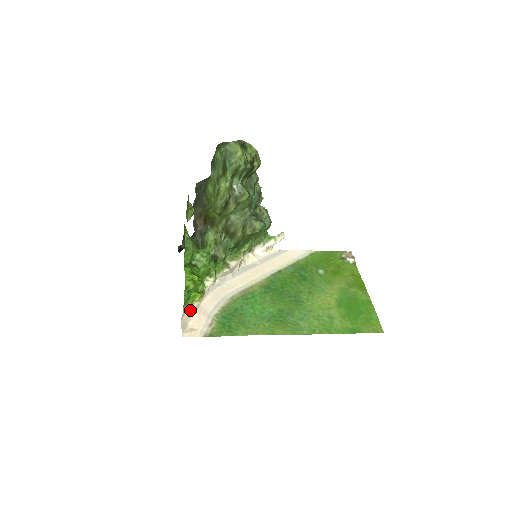
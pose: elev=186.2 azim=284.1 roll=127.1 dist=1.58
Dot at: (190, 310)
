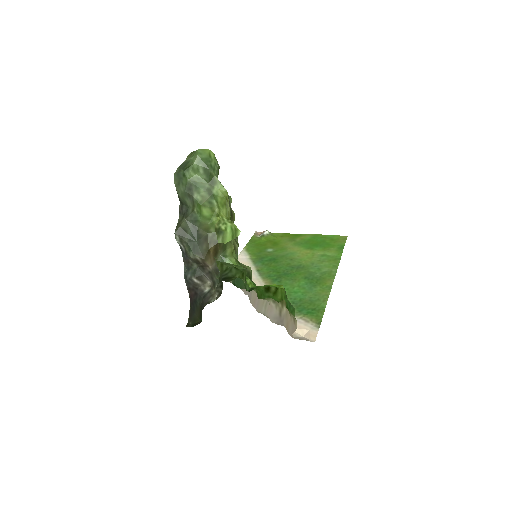
Dot at: occluded
